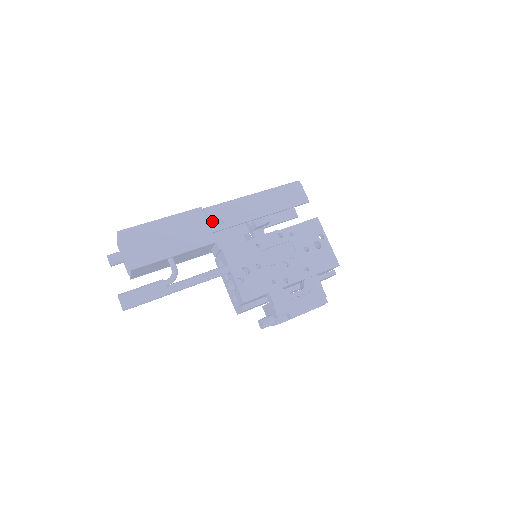
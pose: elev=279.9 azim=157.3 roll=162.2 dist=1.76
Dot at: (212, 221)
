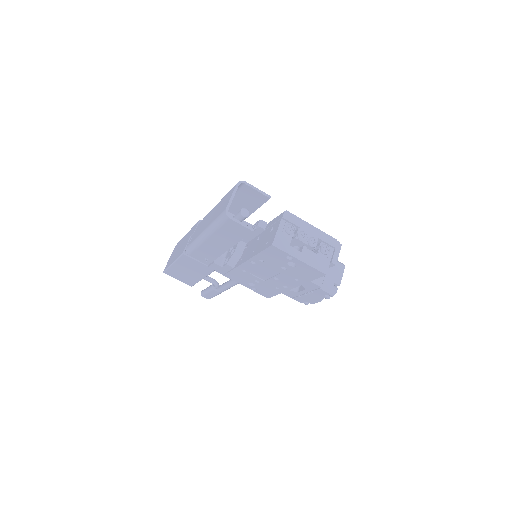
Dot at: (199, 260)
